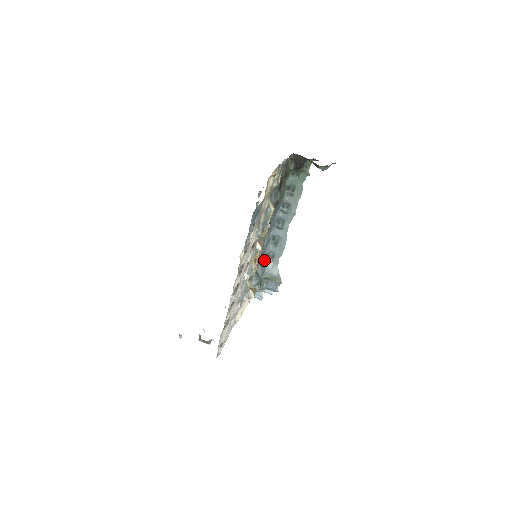
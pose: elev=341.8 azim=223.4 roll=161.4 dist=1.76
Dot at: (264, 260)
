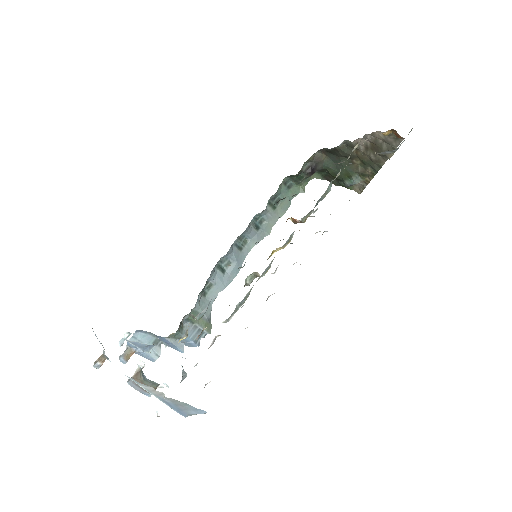
Dot at: occluded
